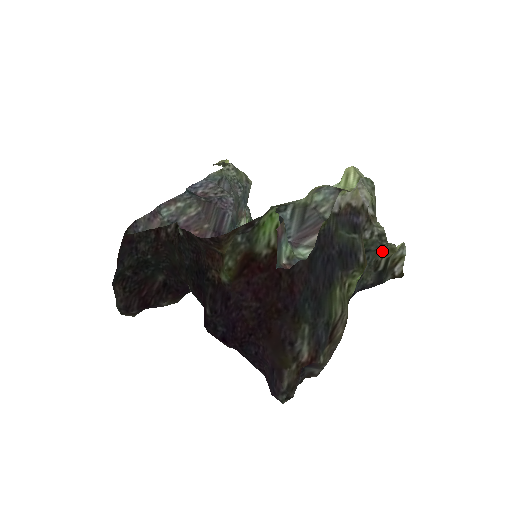
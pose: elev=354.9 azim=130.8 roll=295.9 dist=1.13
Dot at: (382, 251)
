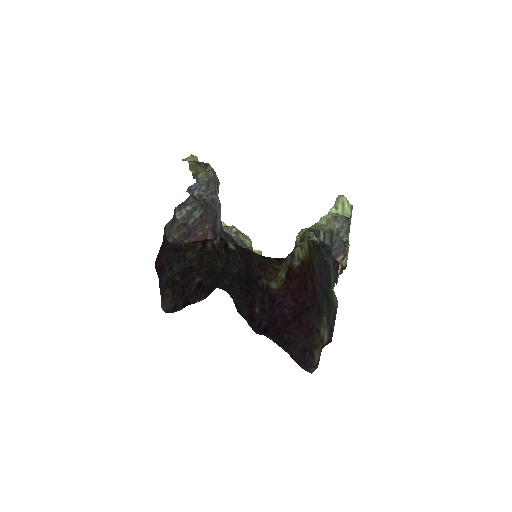
Dot at: occluded
